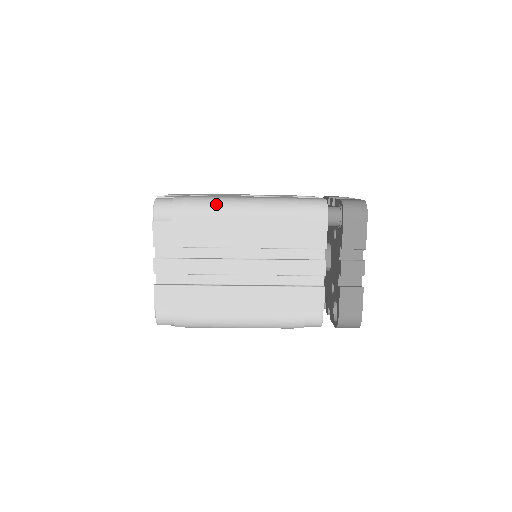
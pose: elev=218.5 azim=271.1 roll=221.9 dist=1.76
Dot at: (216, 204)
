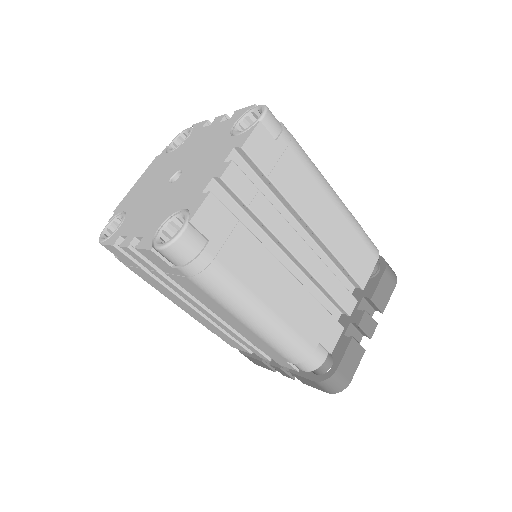
Dot at: (315, 166)
